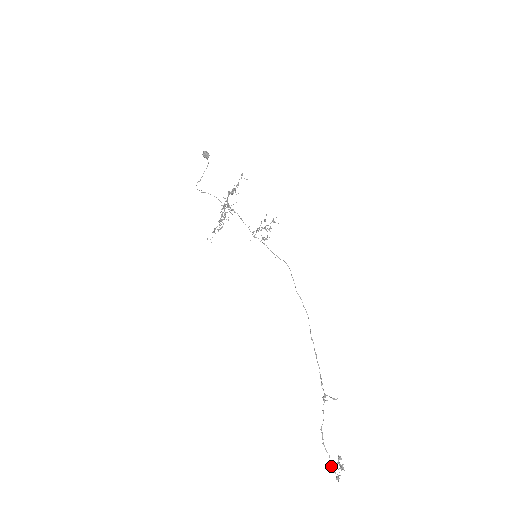
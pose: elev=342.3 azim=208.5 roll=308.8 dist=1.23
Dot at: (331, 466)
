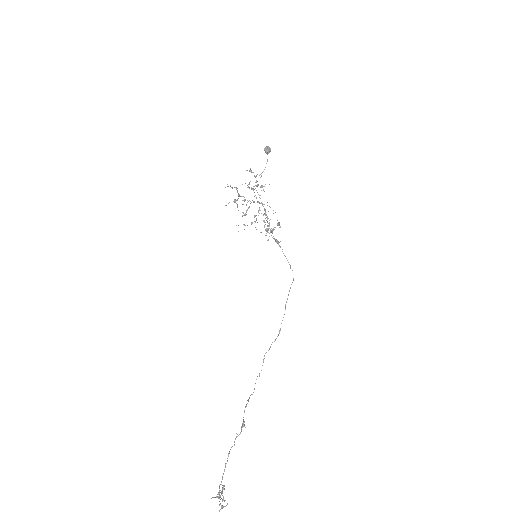
Dot at: (219, 490)
